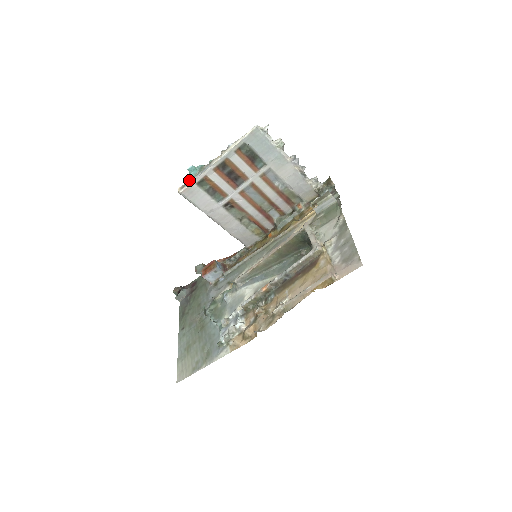
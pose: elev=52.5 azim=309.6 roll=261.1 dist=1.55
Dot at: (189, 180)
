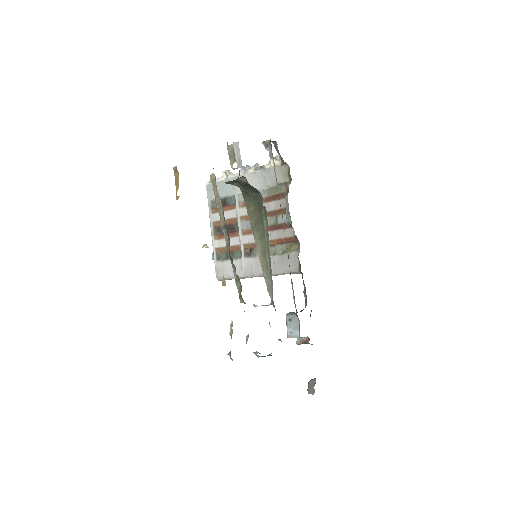
Dot at: occluded
